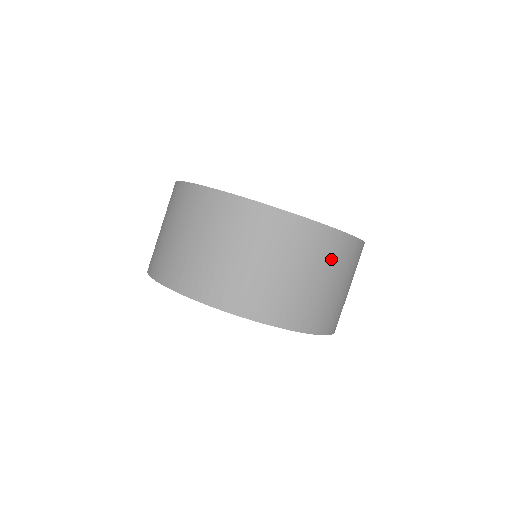
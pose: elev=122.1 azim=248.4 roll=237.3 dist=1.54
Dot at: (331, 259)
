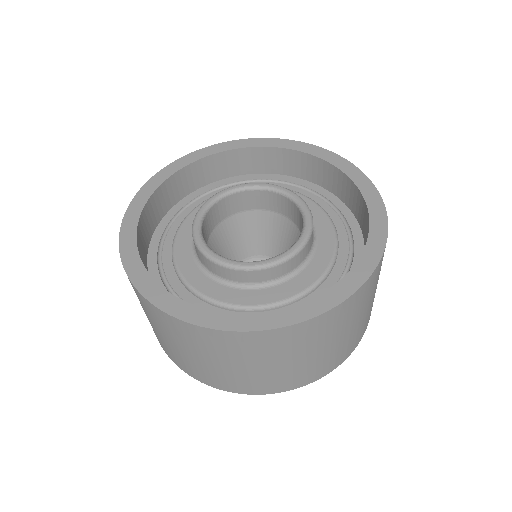
Dot at: (373, 287)
